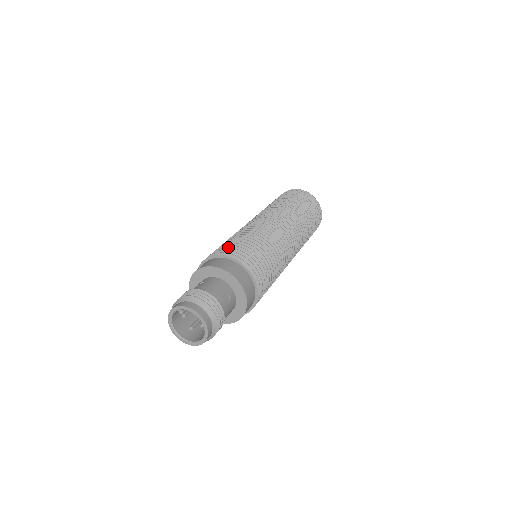
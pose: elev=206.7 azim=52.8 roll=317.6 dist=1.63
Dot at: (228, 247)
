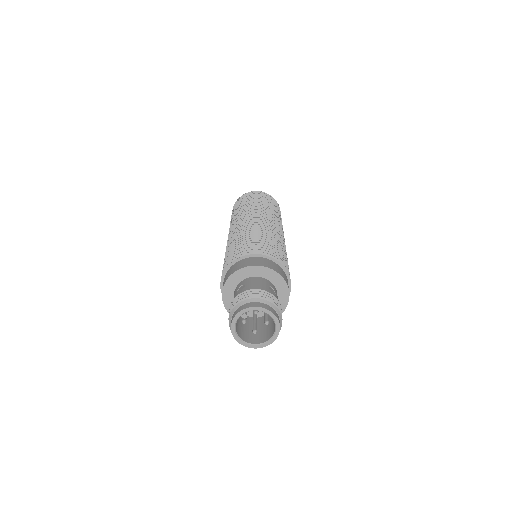
Dot at: (241, 249)
